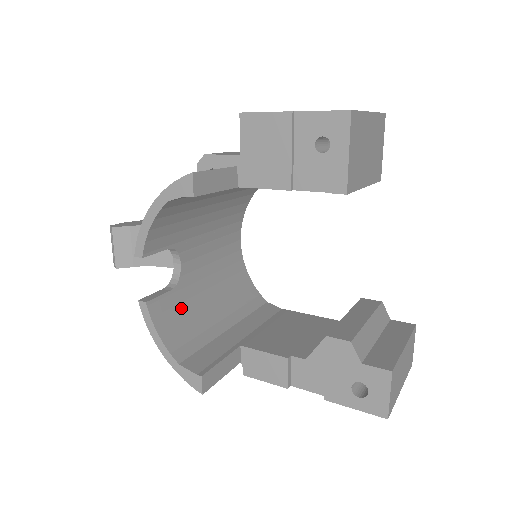
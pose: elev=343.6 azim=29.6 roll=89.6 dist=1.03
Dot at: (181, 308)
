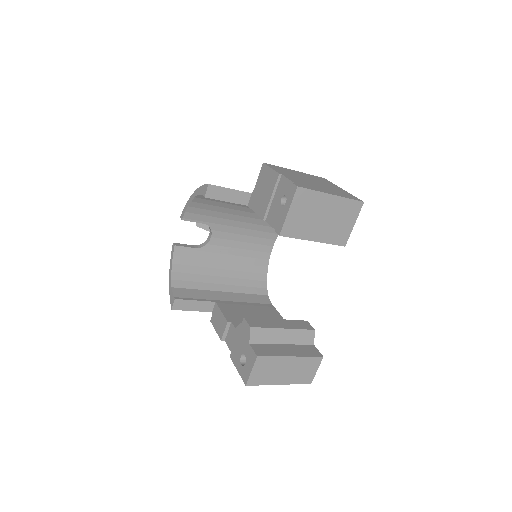
Dot at: (197, 261)
